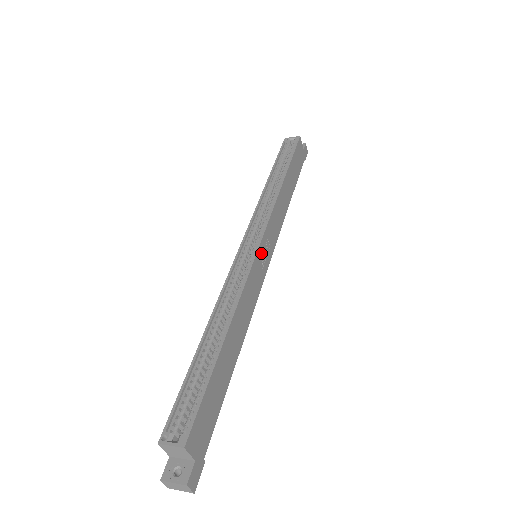
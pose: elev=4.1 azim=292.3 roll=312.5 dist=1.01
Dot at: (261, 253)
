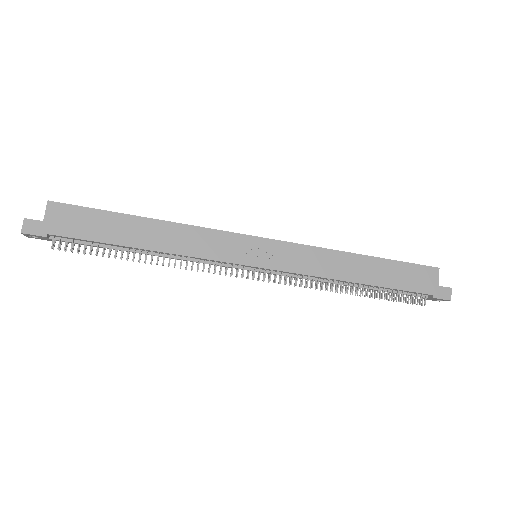
Dot at: (253, 244)
